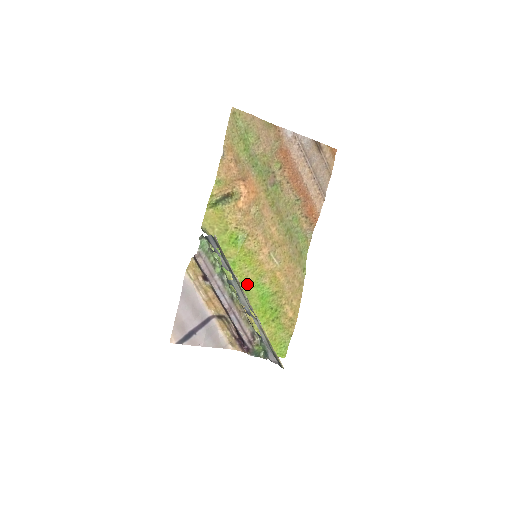
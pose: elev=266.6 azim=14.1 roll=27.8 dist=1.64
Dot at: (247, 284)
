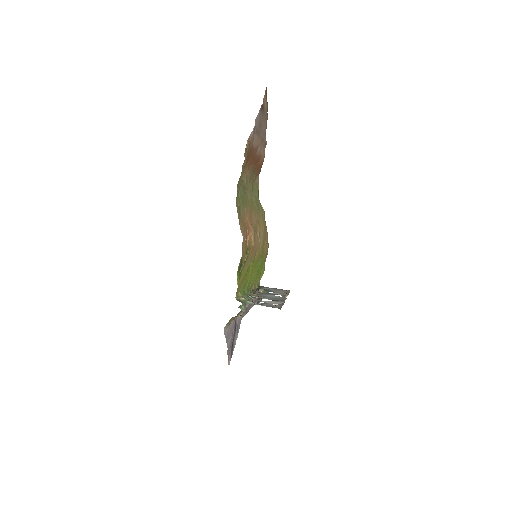
Dot at: (253, 276)
